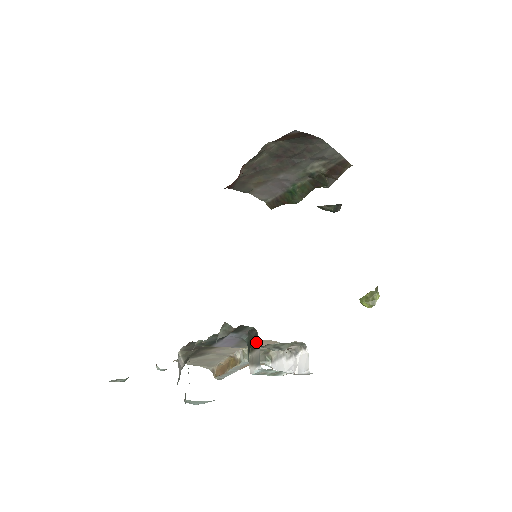
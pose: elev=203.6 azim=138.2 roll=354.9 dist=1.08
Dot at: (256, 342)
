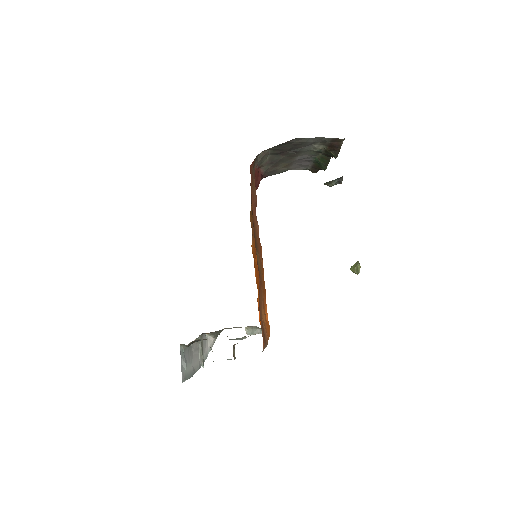
Dot at: occluded
